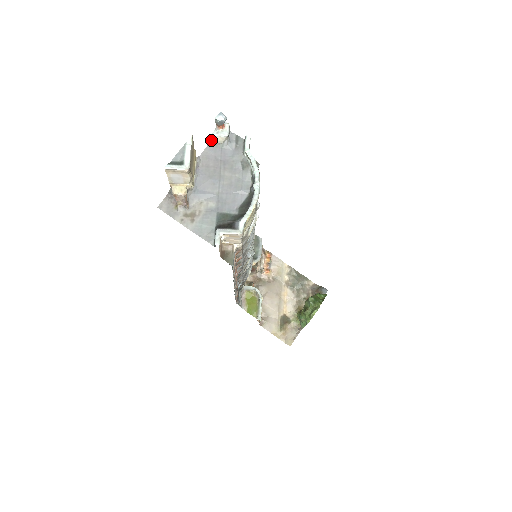
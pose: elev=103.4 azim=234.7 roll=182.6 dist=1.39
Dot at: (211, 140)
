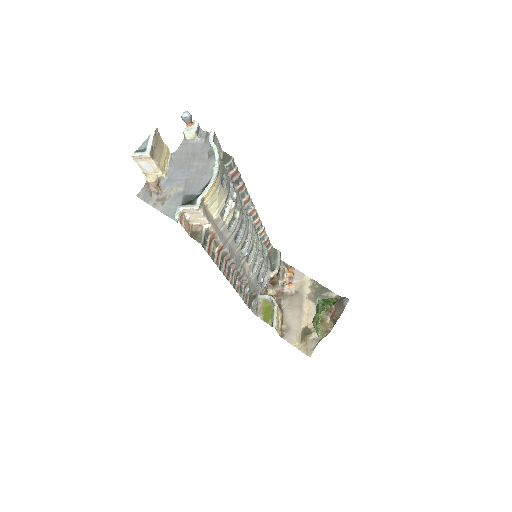
Dot at: (184, 138)
